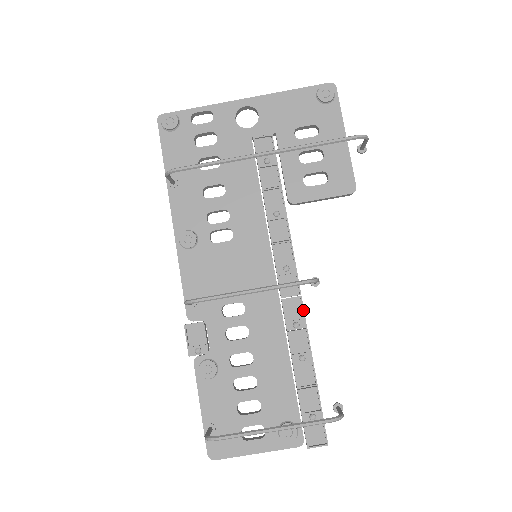
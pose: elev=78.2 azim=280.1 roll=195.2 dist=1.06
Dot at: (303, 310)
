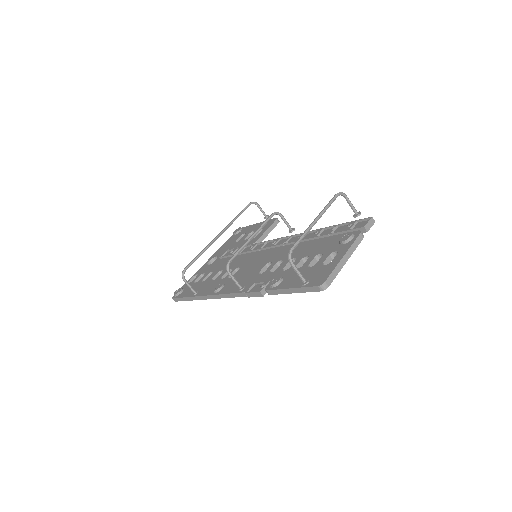
Dot at: (297, 234)
